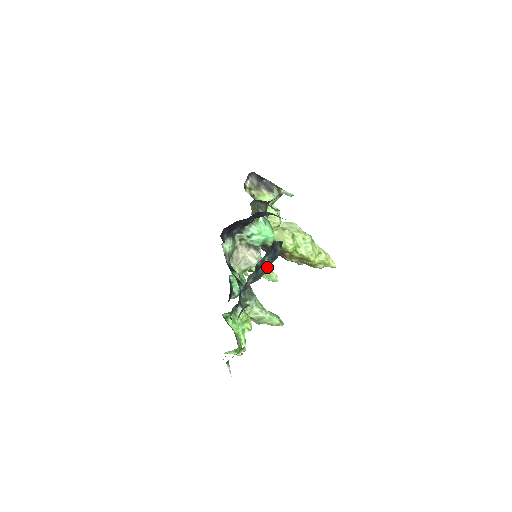
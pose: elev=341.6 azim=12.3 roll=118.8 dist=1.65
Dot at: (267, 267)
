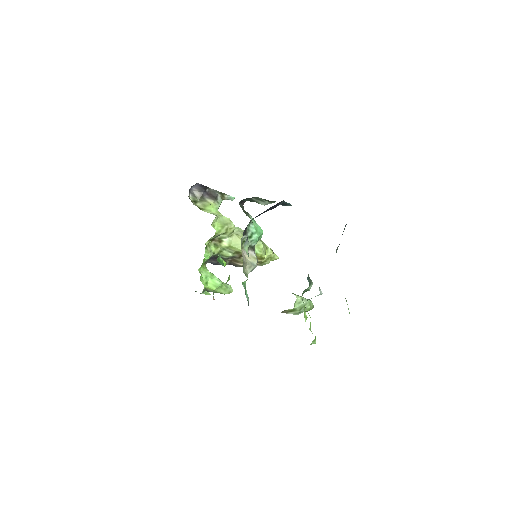
Dot at: occluded
